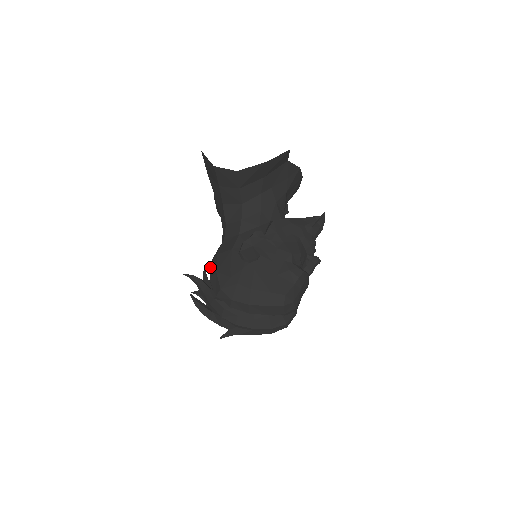
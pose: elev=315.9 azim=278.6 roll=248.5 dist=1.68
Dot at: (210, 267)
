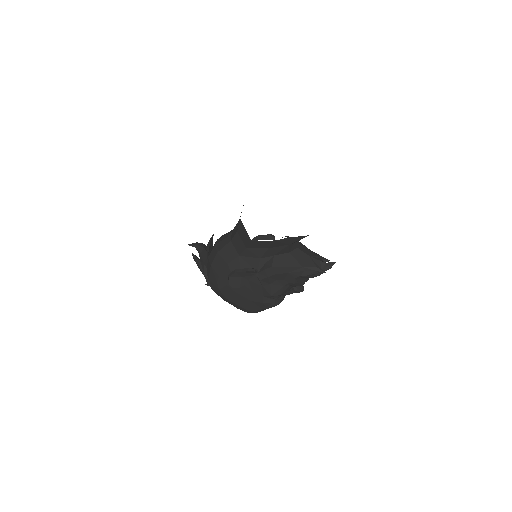
Dot at: (212, 249)
